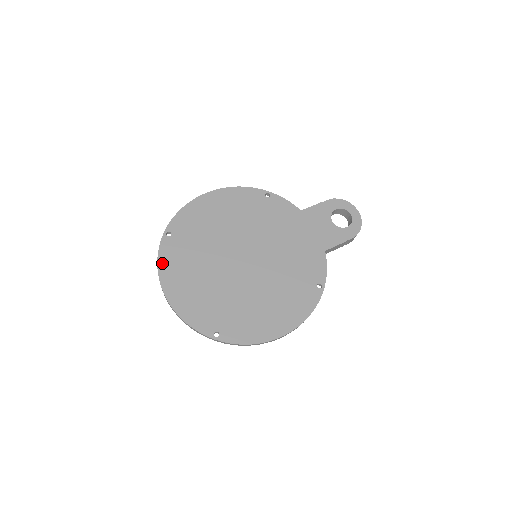
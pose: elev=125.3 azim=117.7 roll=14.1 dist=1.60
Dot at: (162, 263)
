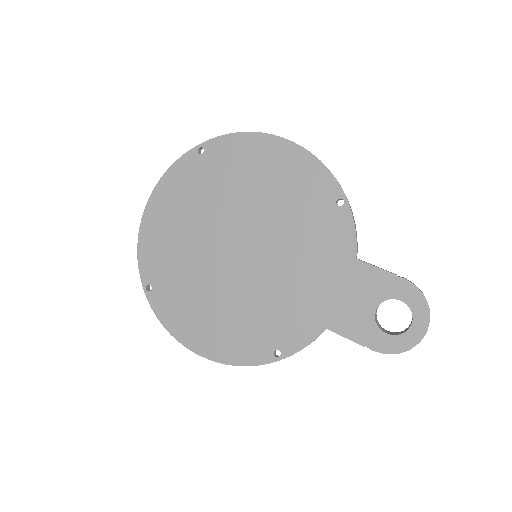
Dot at: (169, 176)
